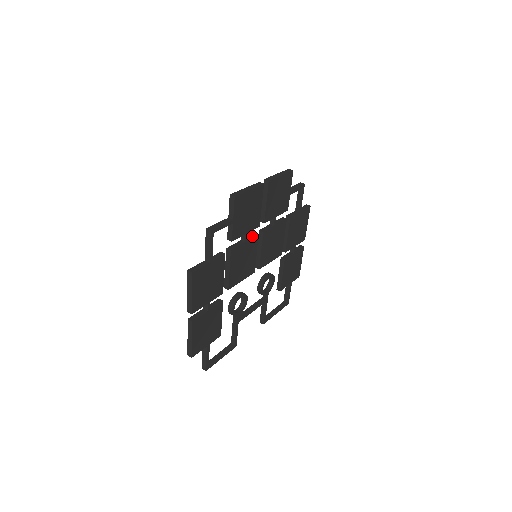
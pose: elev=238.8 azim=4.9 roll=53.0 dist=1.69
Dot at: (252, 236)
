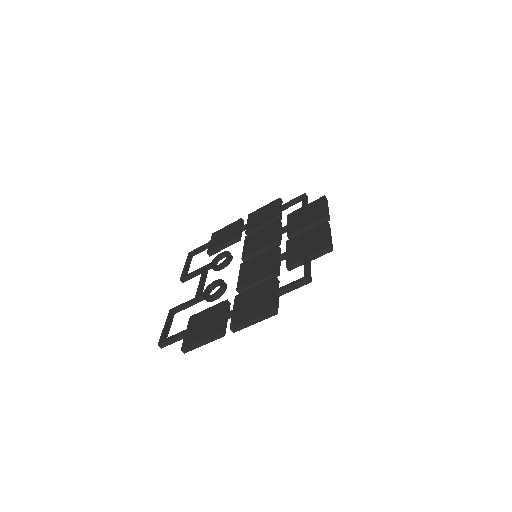
Dot at: (280, 251)
